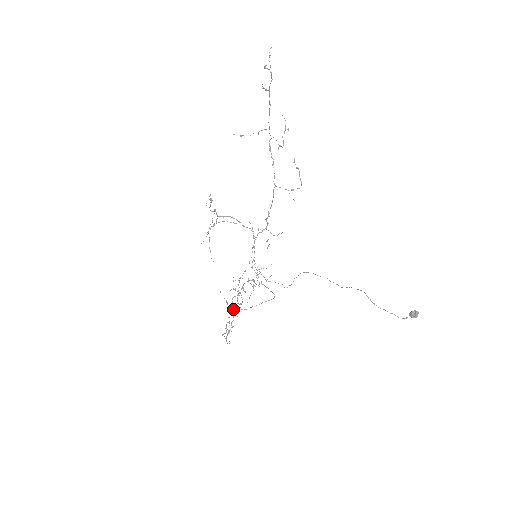
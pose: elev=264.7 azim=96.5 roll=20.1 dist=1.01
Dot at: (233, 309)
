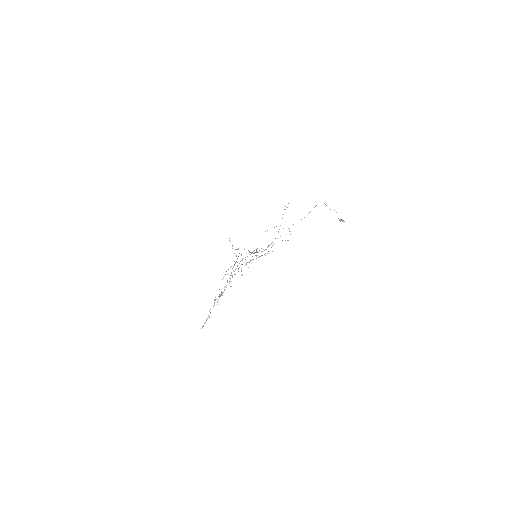
Dot at: occluded
